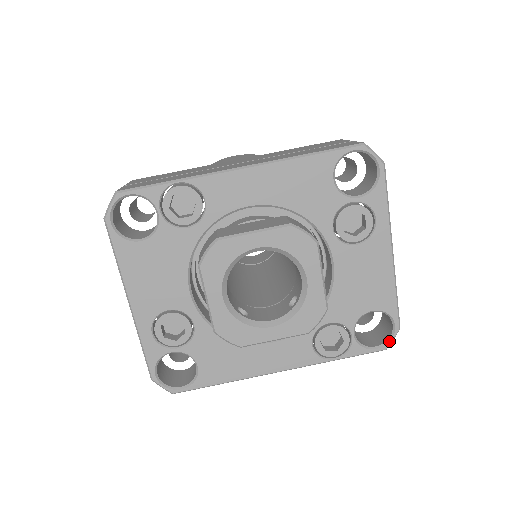
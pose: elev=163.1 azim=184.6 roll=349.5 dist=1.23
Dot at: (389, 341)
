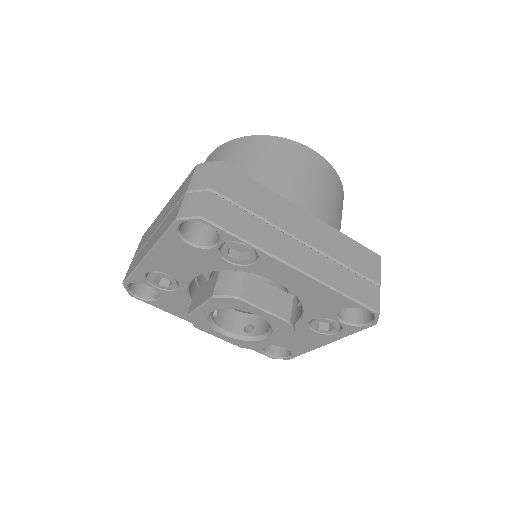
Dot at: (278, 358)
